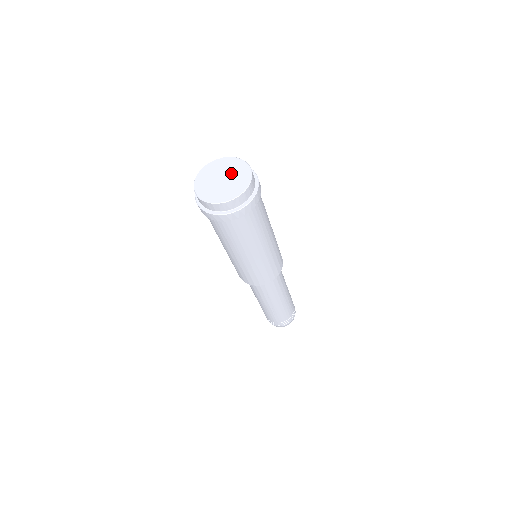
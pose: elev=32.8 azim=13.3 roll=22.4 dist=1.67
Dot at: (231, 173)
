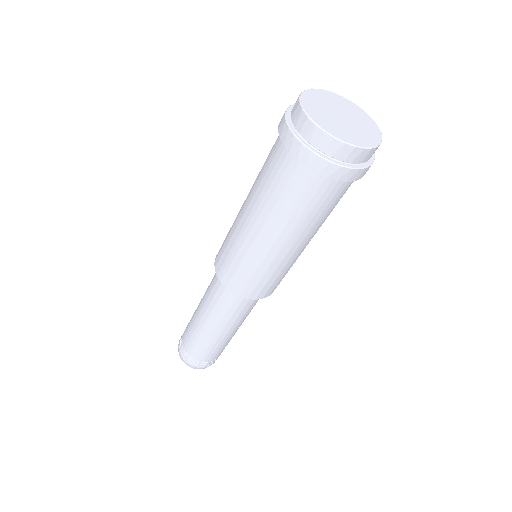
Dot at: (340, 108)
